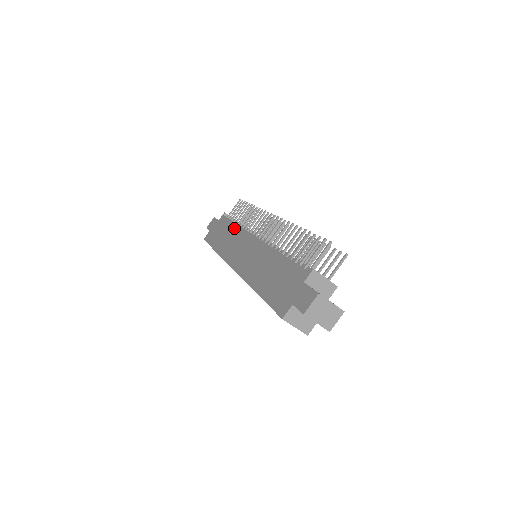
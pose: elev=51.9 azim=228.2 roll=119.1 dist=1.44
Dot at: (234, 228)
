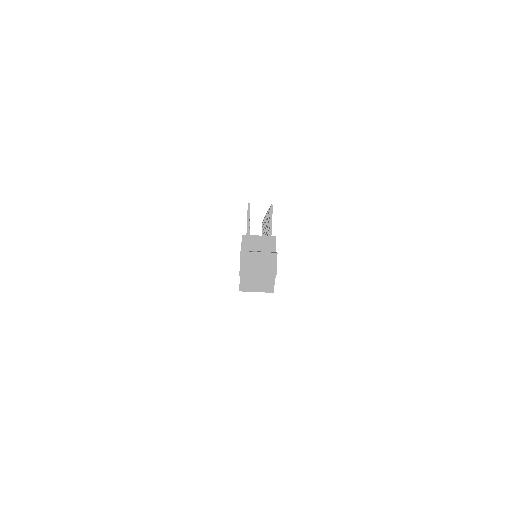
Dot at: occluded
